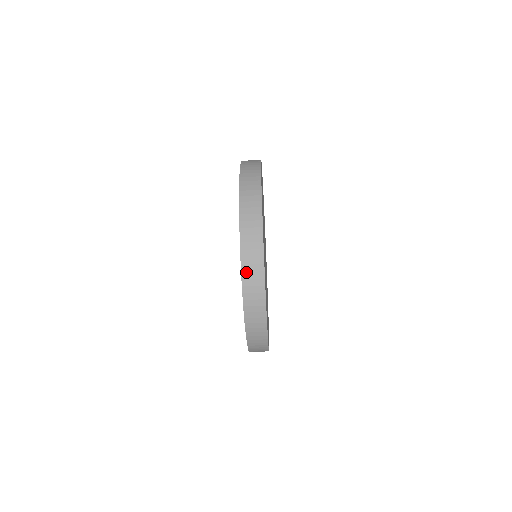
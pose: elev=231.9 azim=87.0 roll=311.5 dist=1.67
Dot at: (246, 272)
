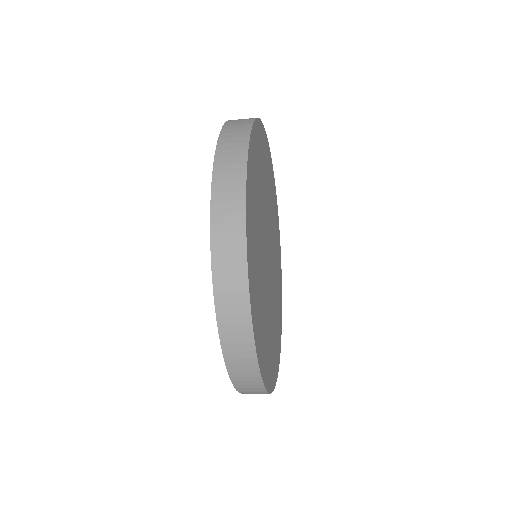
Dot at: (218, 202)
